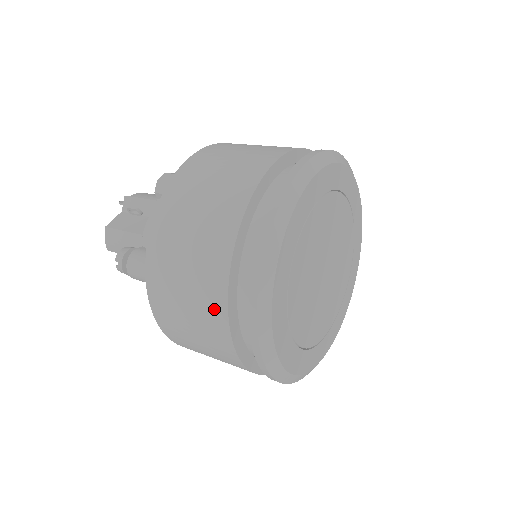
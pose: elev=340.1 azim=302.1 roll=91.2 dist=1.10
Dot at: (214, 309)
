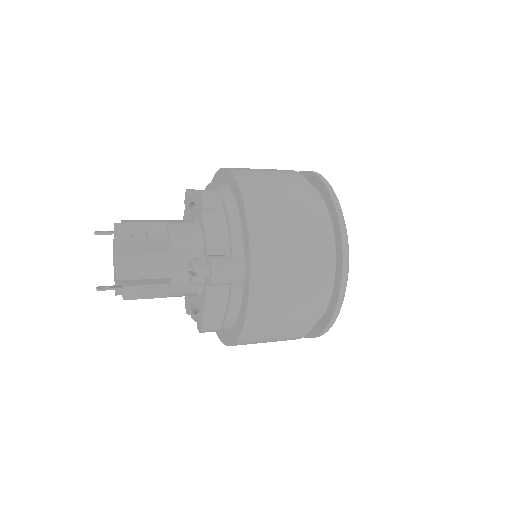
Dot at: (315, 279)
